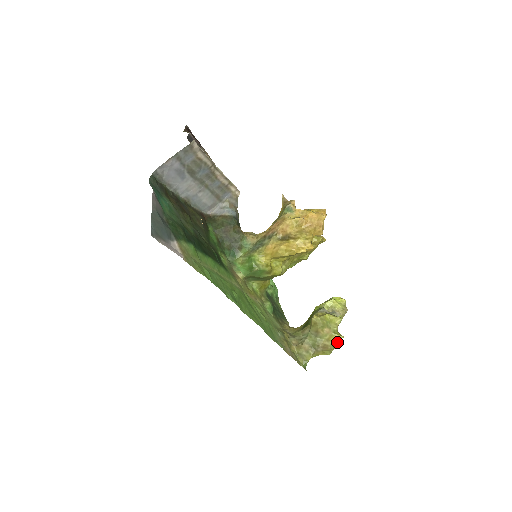
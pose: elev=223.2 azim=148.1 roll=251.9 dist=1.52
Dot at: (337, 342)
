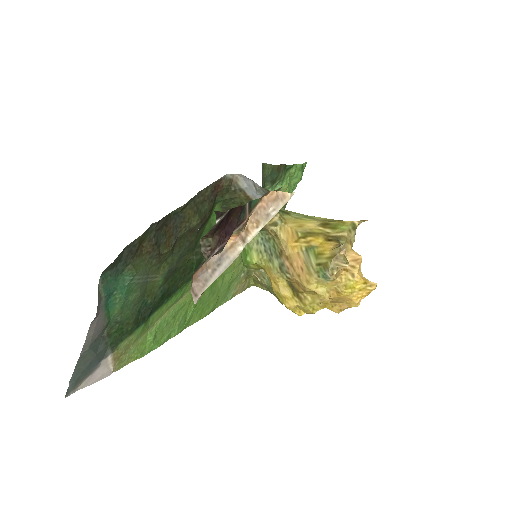
Dot at: occluded
